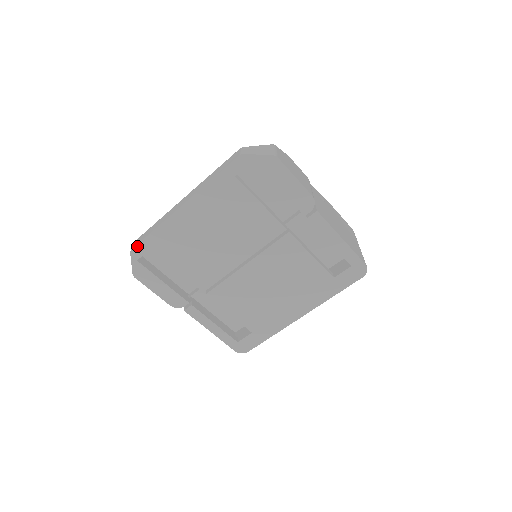
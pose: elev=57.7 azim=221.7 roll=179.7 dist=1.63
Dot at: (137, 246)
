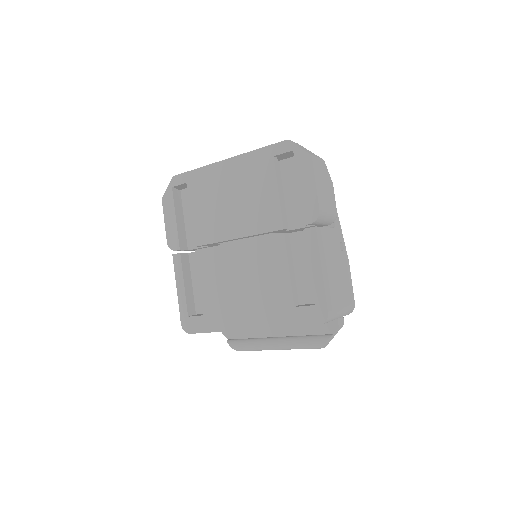
Dot at: (179, 175)
